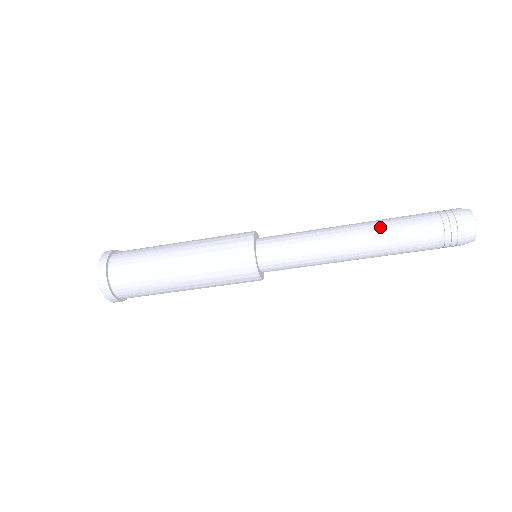
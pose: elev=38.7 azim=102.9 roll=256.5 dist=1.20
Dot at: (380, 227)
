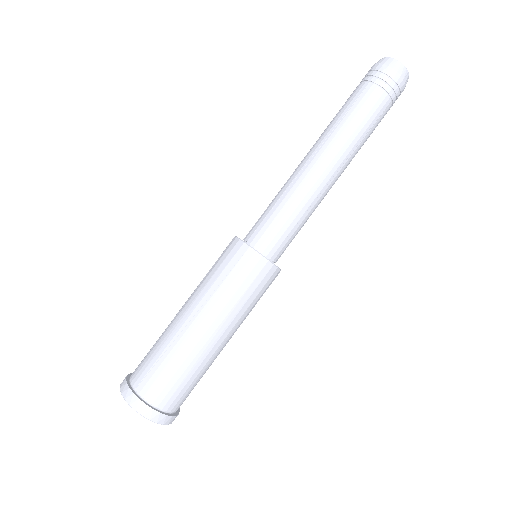
Dot at: occluded
